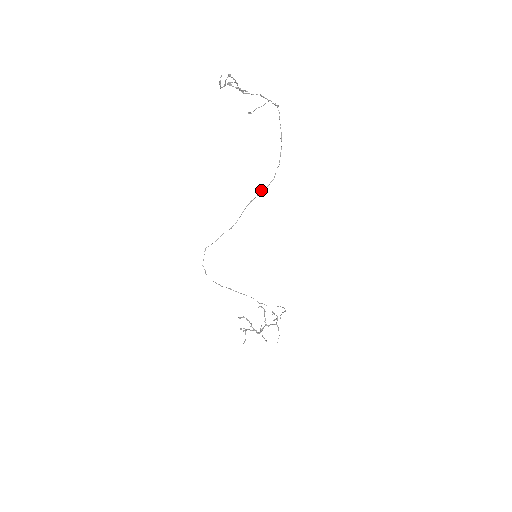
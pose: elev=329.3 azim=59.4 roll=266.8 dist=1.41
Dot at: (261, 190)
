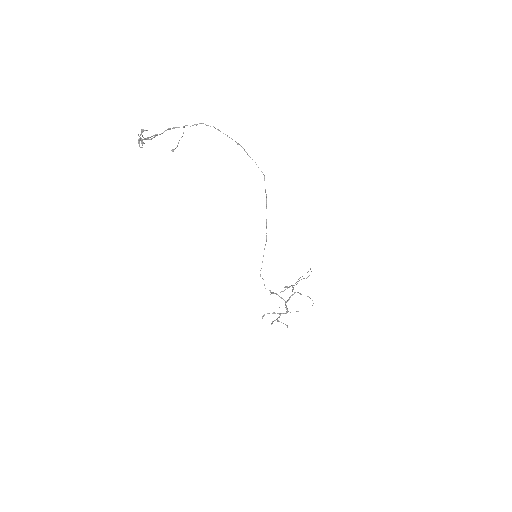
Dot at: (265, 191)
